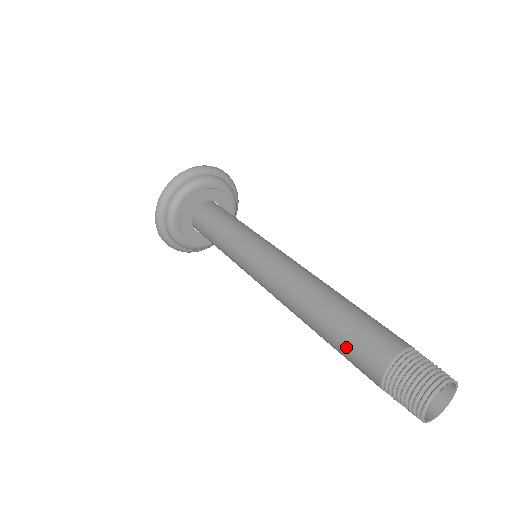
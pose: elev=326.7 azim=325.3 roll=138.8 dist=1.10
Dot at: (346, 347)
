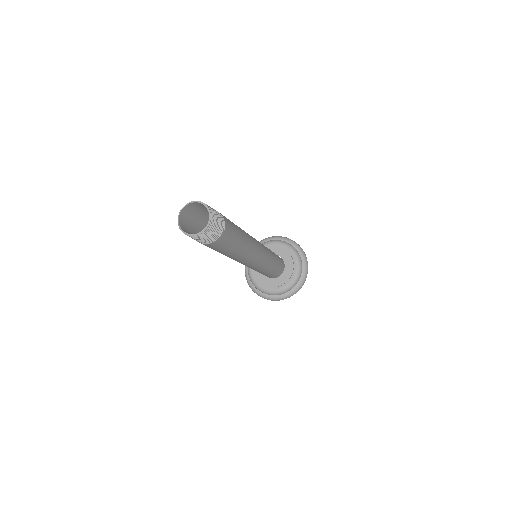
Dot at: occluded
